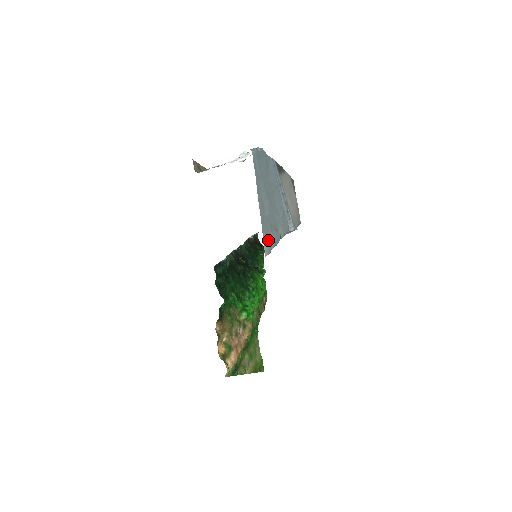
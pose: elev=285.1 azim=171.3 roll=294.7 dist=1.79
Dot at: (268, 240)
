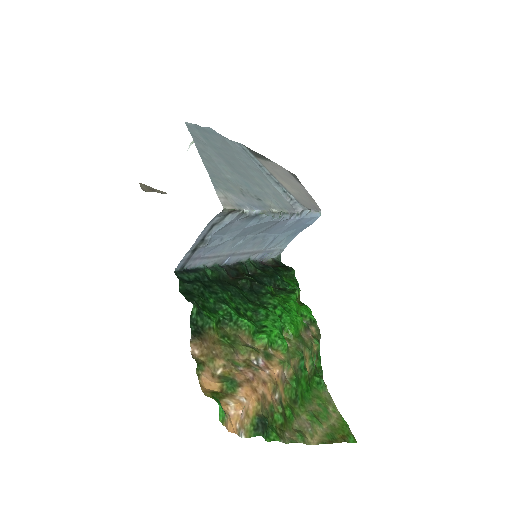
Dot at: (232, 198)
